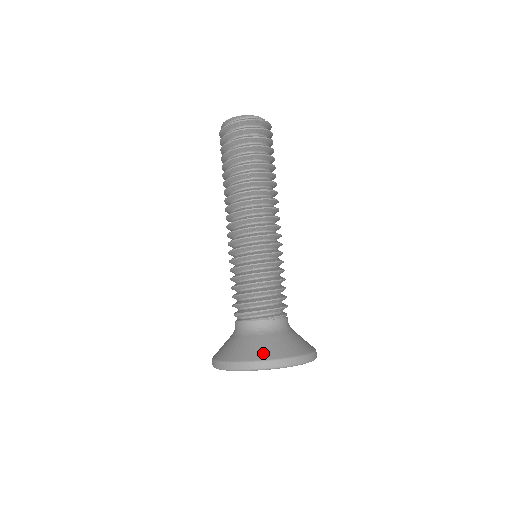
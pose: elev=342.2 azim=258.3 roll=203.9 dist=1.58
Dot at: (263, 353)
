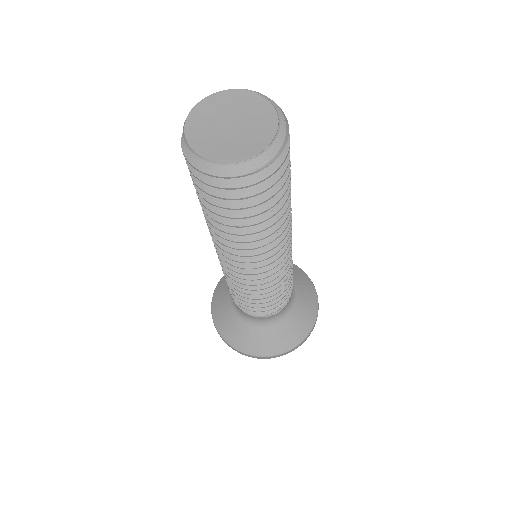
Dot at: (270, 349)
